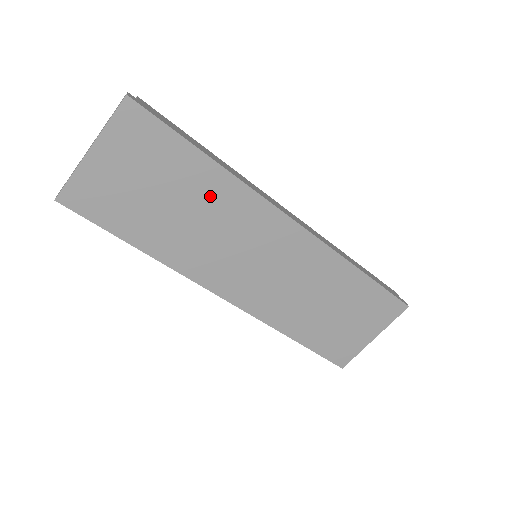
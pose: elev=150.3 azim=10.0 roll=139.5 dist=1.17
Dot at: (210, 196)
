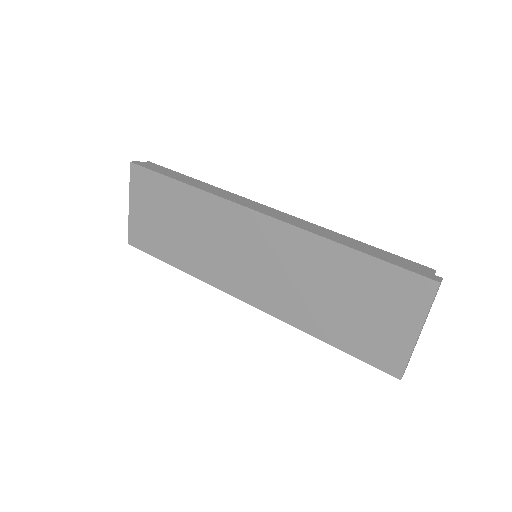
Dot at: (195, 212)
